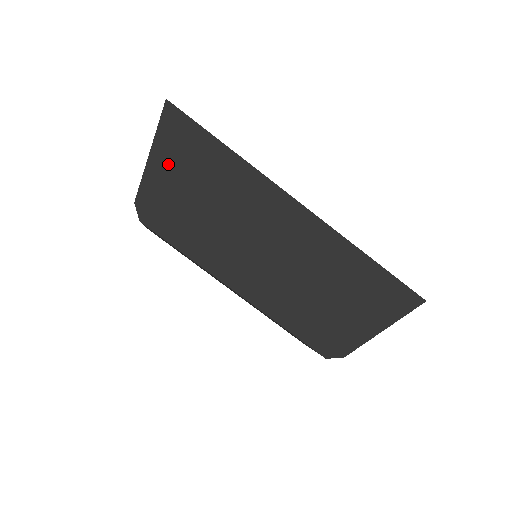
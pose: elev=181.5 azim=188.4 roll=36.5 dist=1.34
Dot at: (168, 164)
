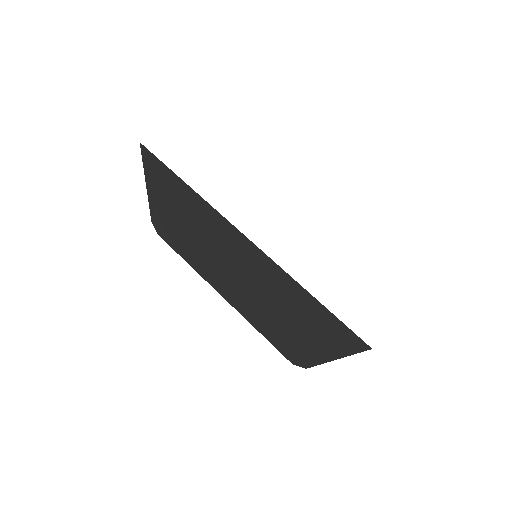
Dot at: (157, 194)
